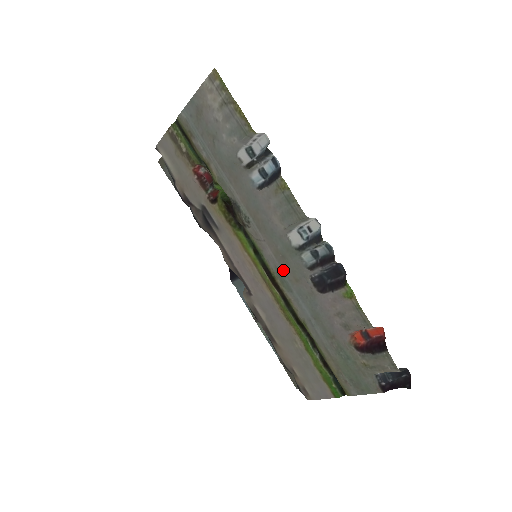
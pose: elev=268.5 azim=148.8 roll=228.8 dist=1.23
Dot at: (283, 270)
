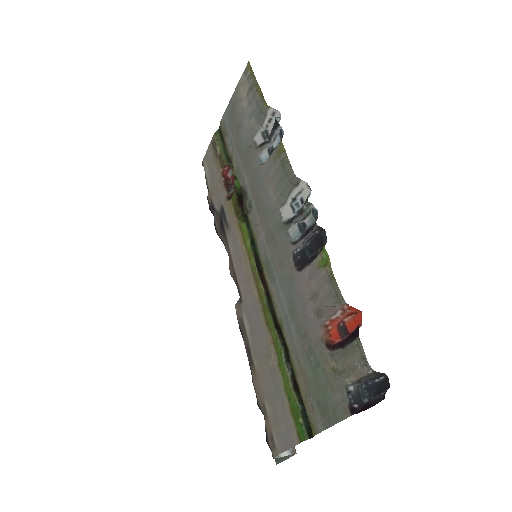
Dot at: (270, 254)
